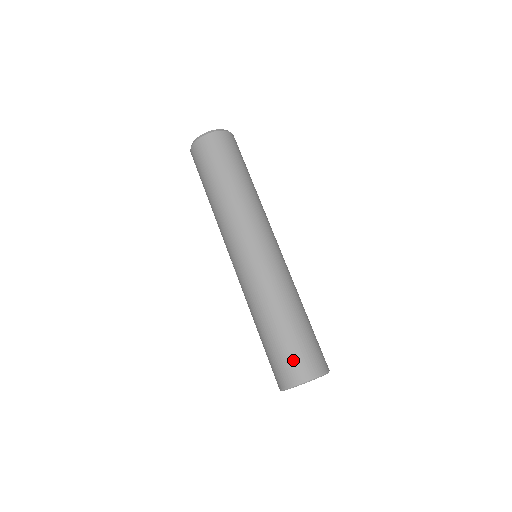
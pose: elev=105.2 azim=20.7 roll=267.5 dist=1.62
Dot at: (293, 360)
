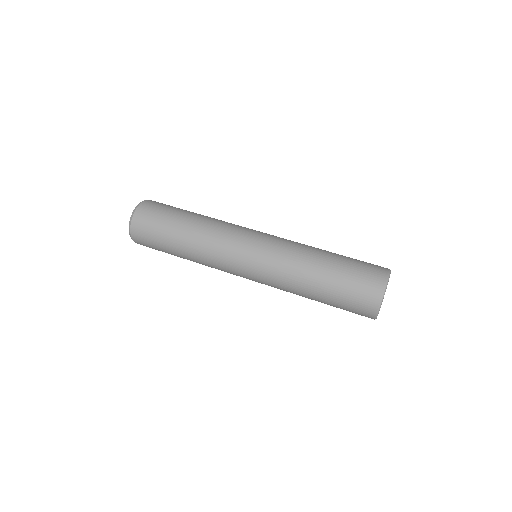
Dot at: (356, 300)
